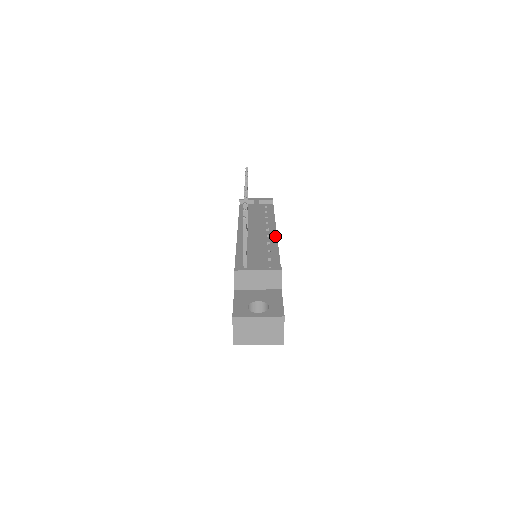
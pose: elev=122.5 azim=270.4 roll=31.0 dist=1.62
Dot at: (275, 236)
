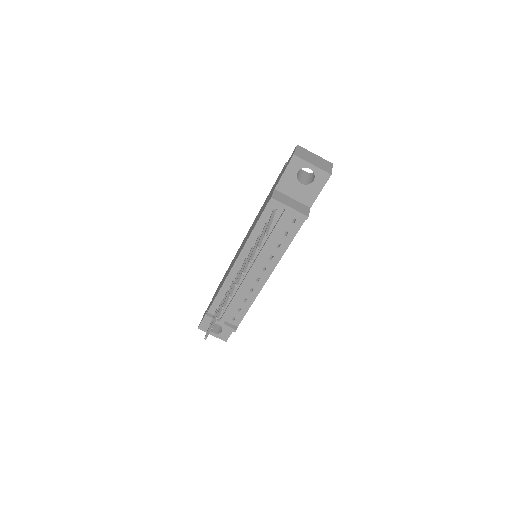
Dot at: (263, 283)
